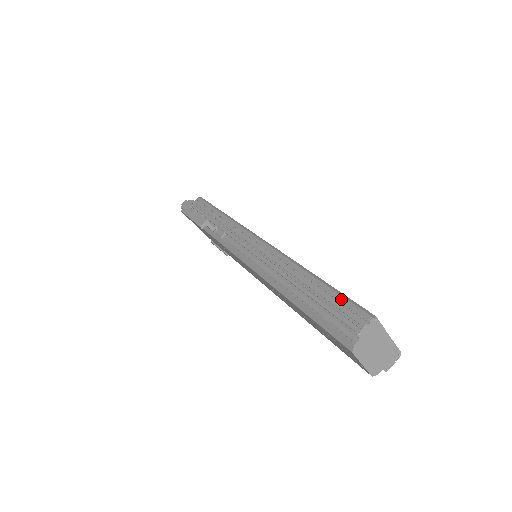
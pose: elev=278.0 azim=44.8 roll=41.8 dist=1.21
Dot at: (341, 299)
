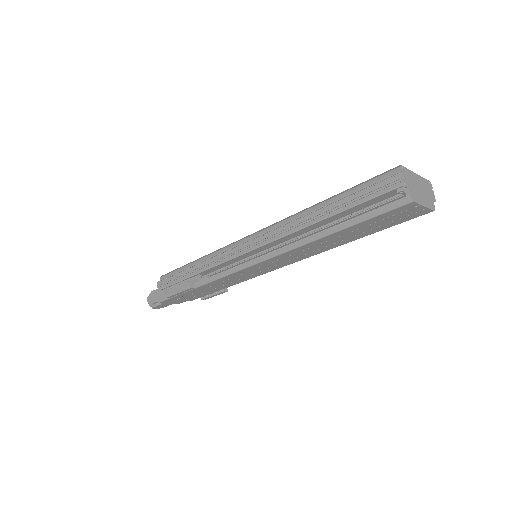
Dot at: (364, 186)
